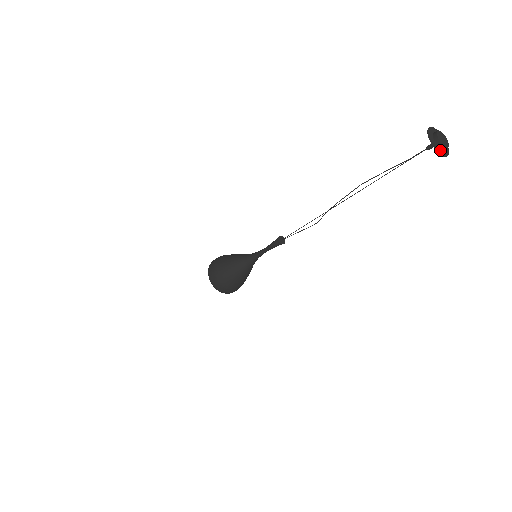
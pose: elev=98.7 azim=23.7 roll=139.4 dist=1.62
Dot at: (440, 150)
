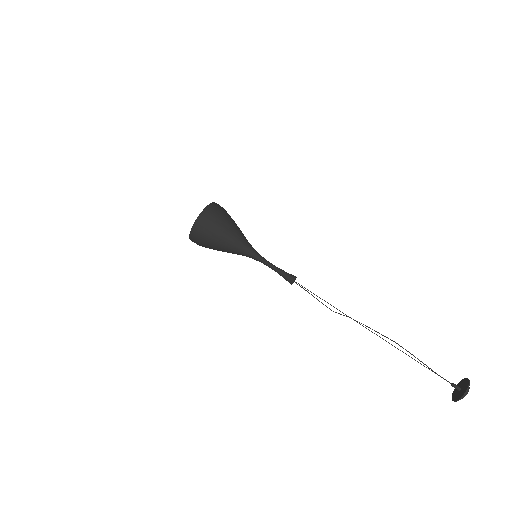
Dot at: (460, 398)
